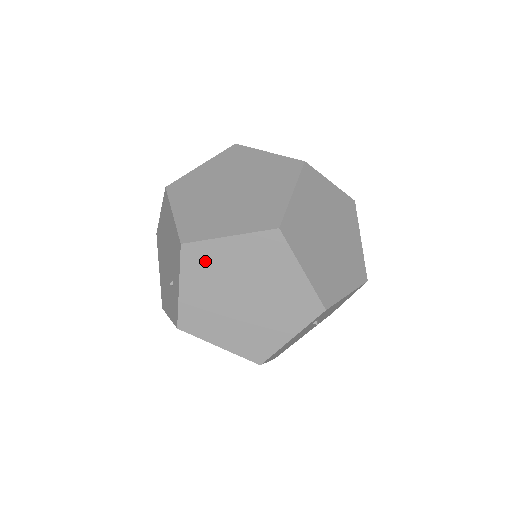
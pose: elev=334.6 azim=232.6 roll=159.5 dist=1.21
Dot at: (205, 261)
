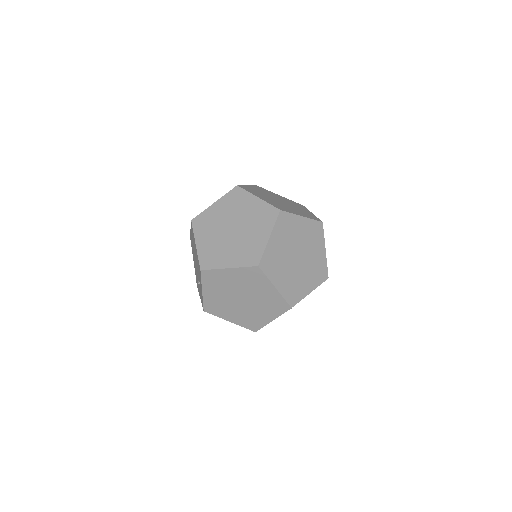
Dot at: (216, 279)
